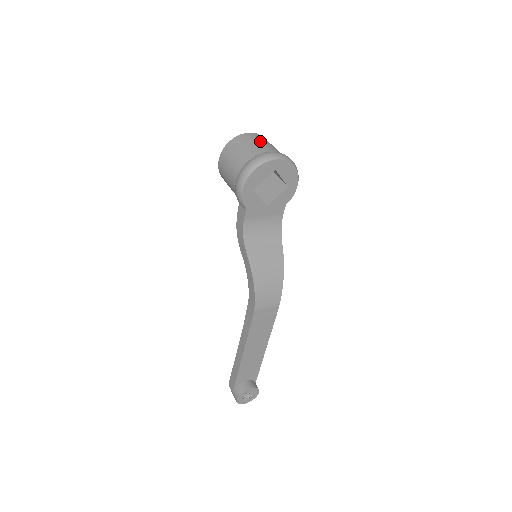
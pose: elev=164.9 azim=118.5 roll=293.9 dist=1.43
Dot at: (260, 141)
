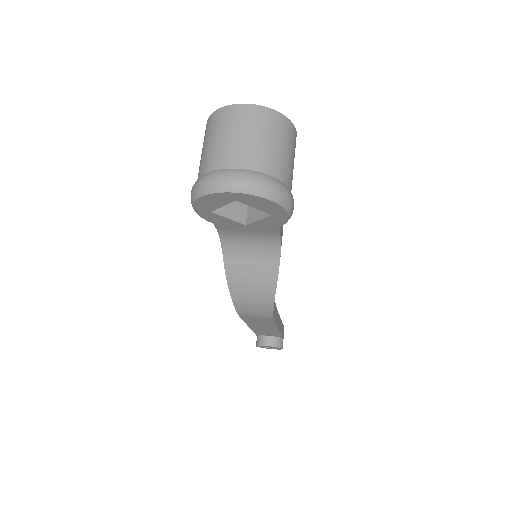
Dot at: (242, 133)
